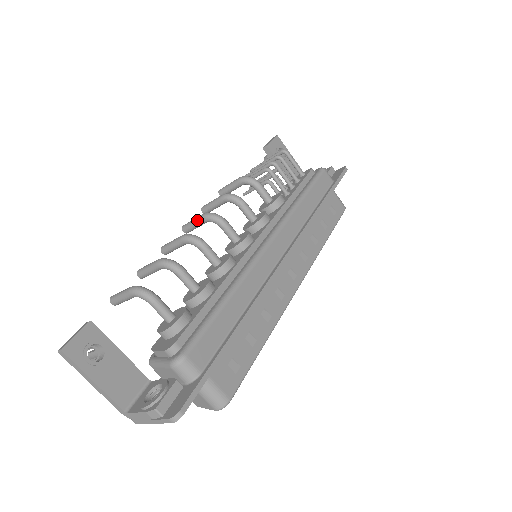
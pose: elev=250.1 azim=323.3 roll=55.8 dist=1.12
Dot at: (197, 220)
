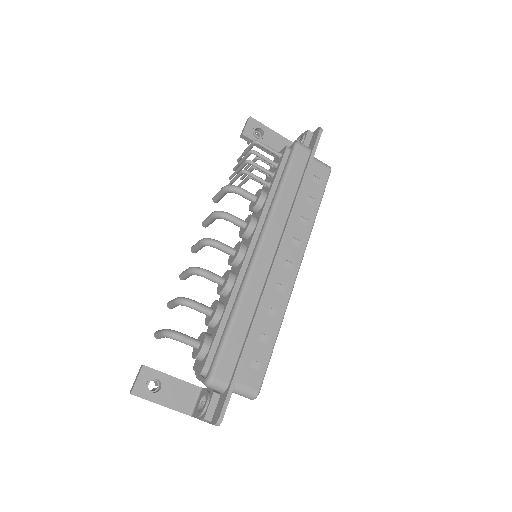
Dot at: (198, 246)
